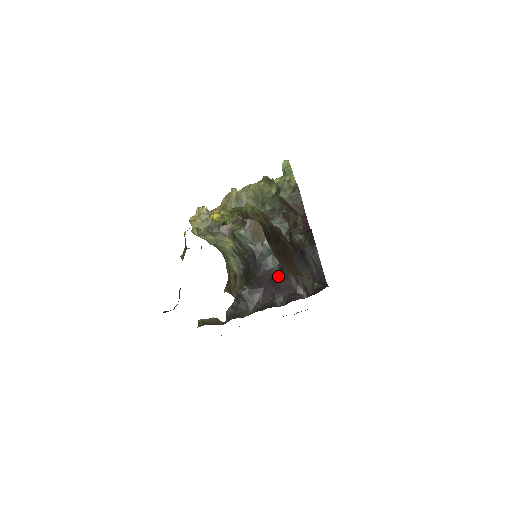
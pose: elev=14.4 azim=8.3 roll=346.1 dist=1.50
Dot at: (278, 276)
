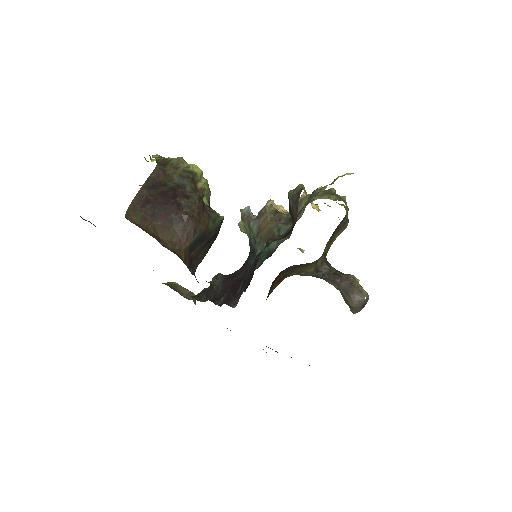
Dot at: occluded
